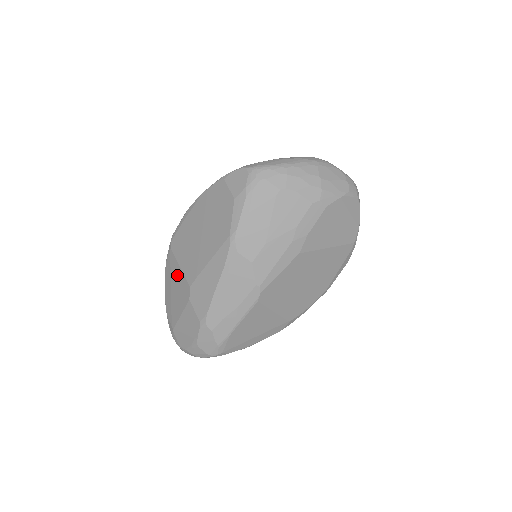
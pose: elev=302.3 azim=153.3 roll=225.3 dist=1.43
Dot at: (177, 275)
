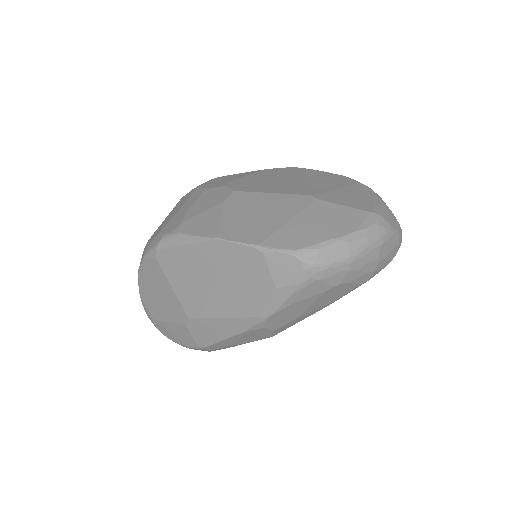
Dot at: (166, 291)
